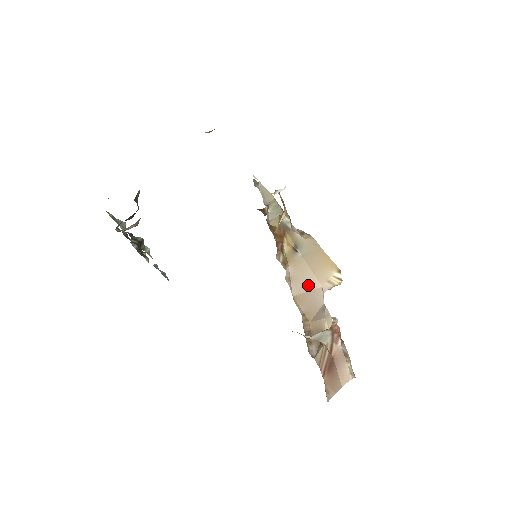
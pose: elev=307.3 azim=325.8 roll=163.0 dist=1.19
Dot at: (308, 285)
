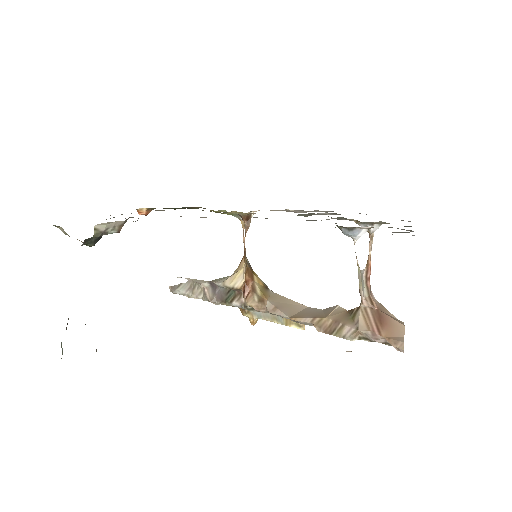
Dot at: (295, 308)
